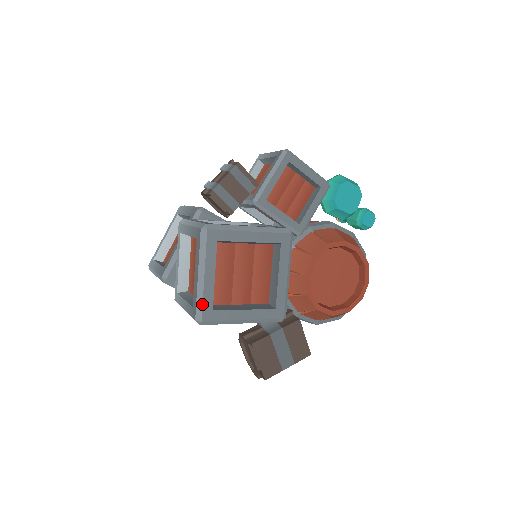
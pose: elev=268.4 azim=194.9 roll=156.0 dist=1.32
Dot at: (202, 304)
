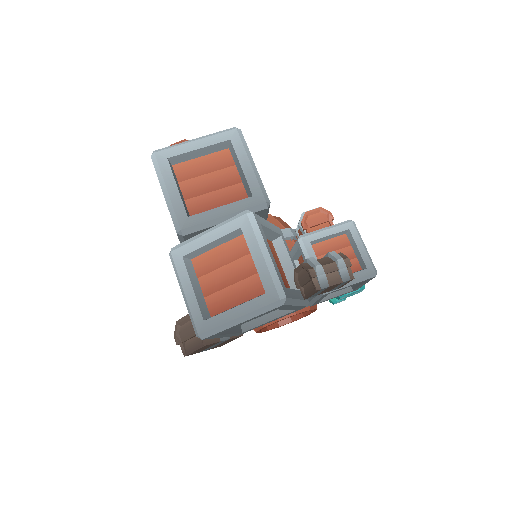
Dot at: (217, 333)
